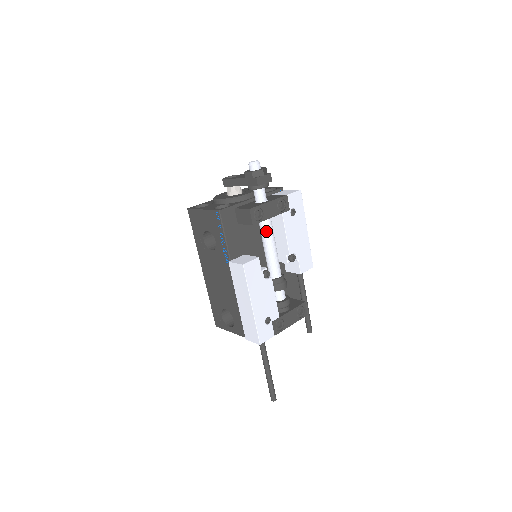
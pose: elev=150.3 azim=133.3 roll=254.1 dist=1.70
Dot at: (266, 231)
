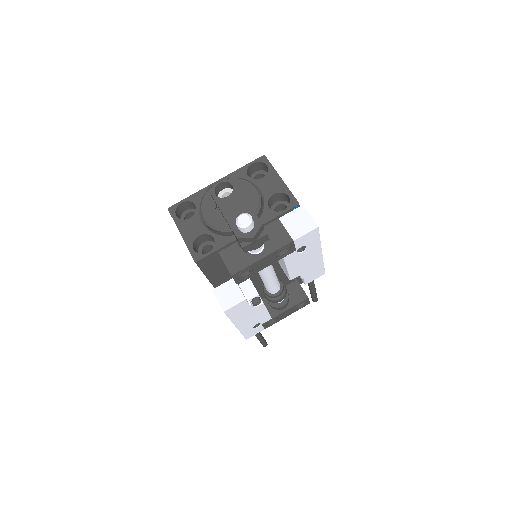
Dot at: occluded
